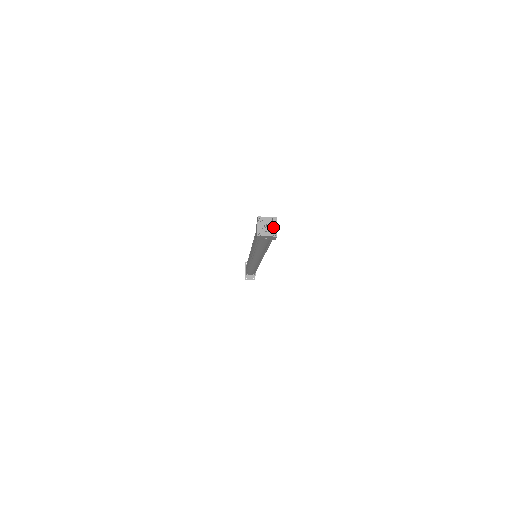
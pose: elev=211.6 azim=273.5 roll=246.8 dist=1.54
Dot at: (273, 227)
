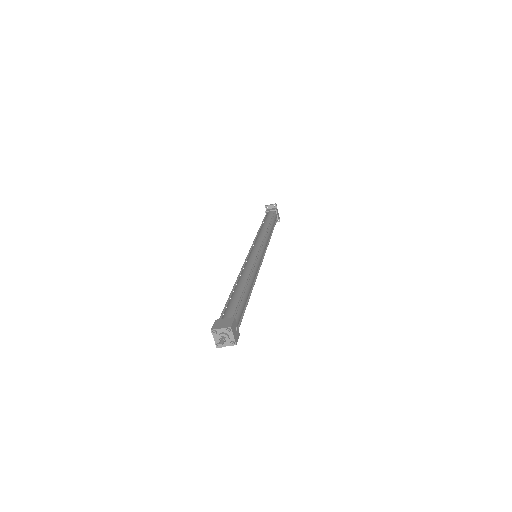
Dot at: (229, 337)
